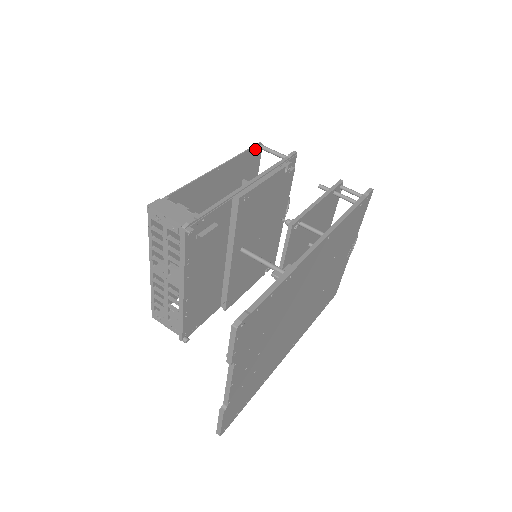
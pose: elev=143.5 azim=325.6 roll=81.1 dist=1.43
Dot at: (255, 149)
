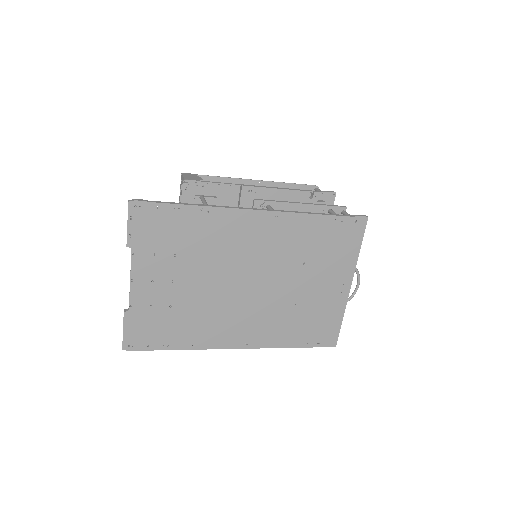
Dot at: (309, 189)
